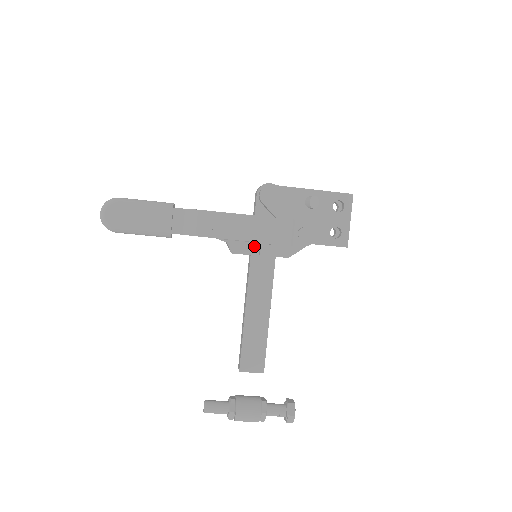
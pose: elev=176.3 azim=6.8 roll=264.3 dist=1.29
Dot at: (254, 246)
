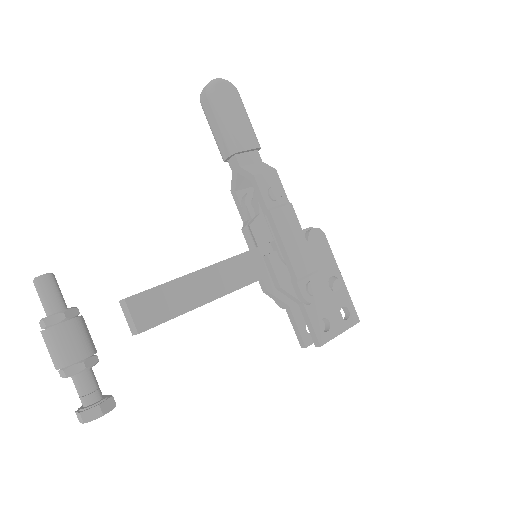
Dot at: (267, 247)
